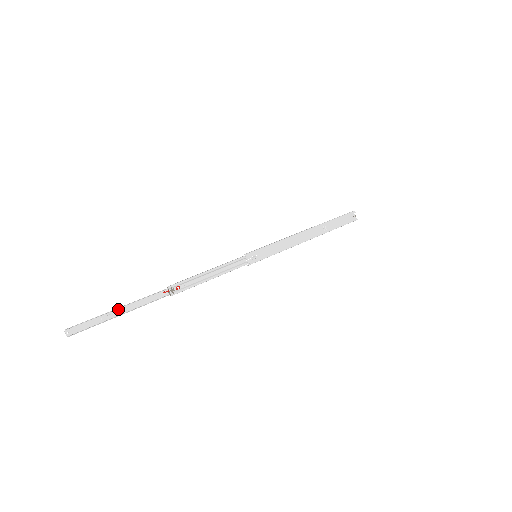
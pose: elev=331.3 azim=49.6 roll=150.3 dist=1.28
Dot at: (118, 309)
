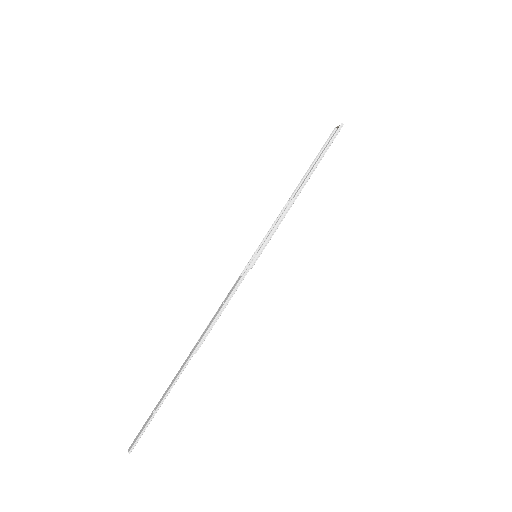
Dot at: (161, 403)
